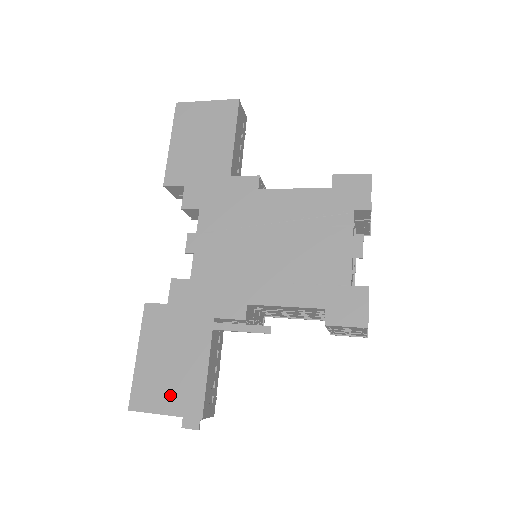
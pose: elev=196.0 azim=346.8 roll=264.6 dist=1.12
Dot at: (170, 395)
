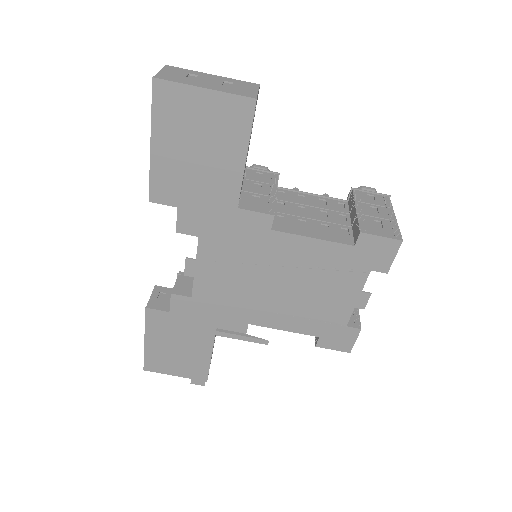
Dot at: (179, 367)
